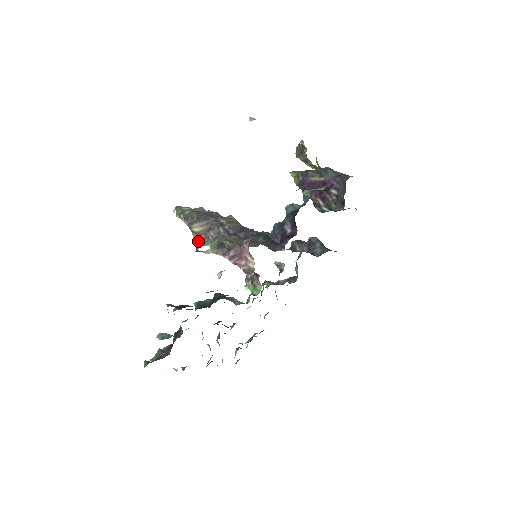
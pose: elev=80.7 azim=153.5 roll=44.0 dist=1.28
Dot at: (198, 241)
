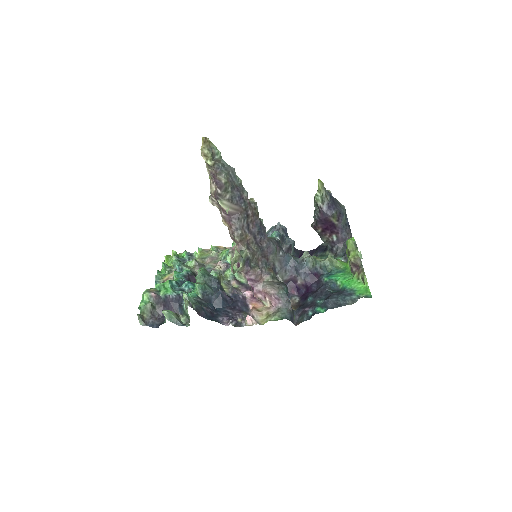
Dot at: (214, 205)
